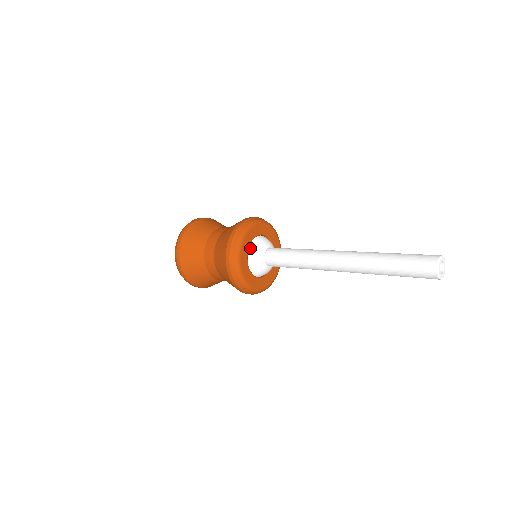
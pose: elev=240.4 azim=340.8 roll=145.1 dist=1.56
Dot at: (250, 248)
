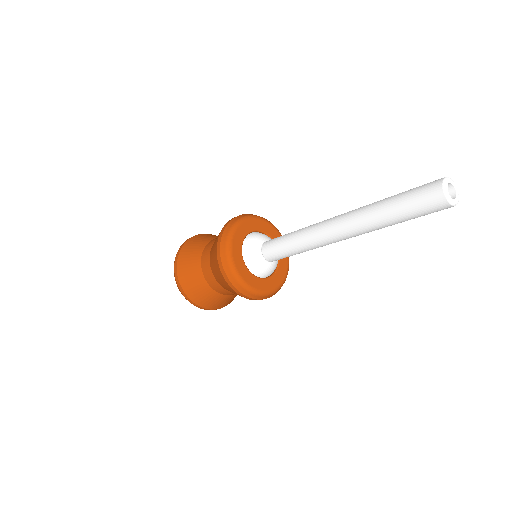
Dot at: (245, 261)
